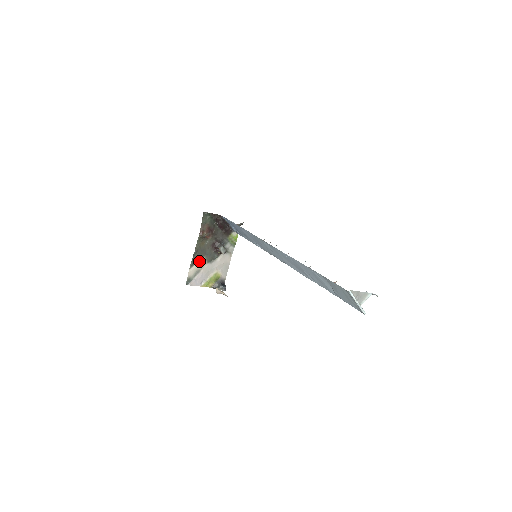
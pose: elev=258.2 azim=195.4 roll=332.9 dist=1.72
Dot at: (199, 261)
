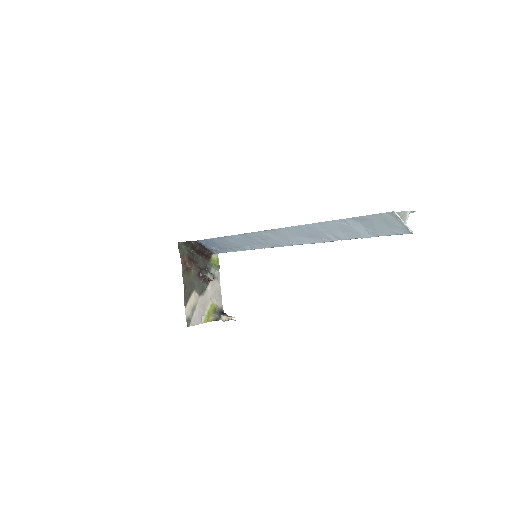
Dot at: (191, 297)
